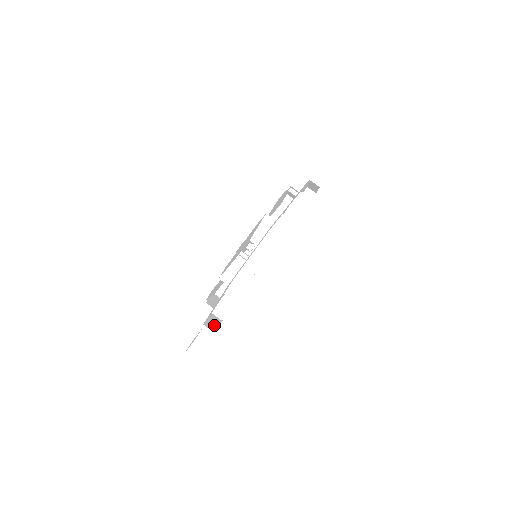
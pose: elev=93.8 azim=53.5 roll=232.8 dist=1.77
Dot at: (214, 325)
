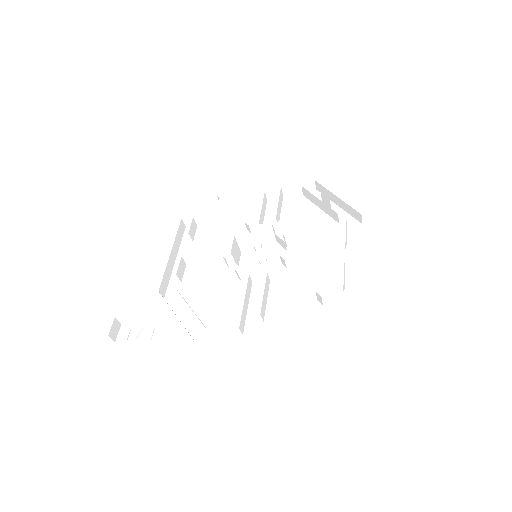
Dot at: occluded
